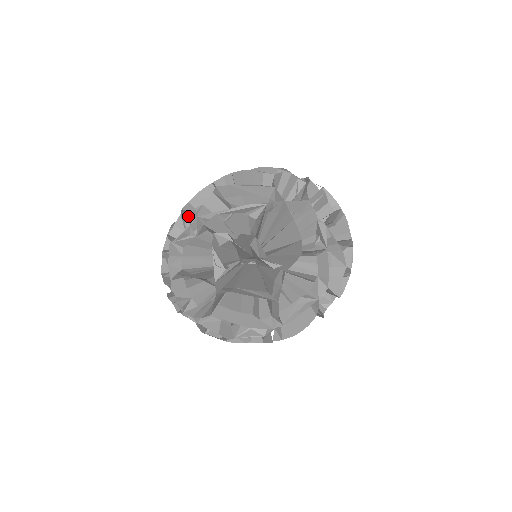
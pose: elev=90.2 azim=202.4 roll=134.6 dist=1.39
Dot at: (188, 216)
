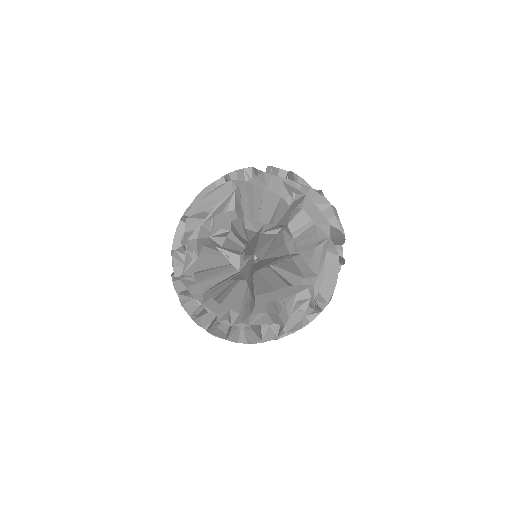
Dot at: (179, 248)
